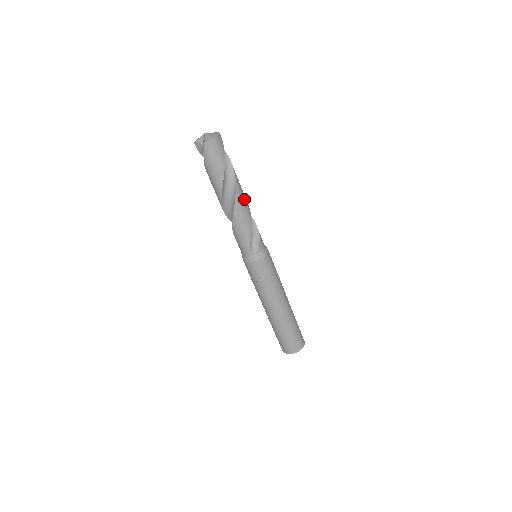
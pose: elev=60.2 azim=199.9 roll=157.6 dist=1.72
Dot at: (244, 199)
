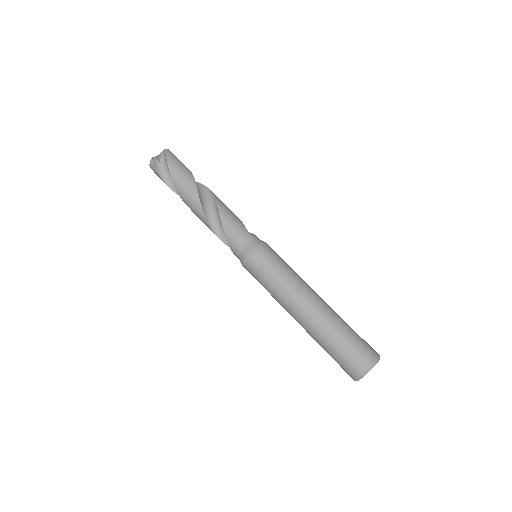
Dot at: occluded
